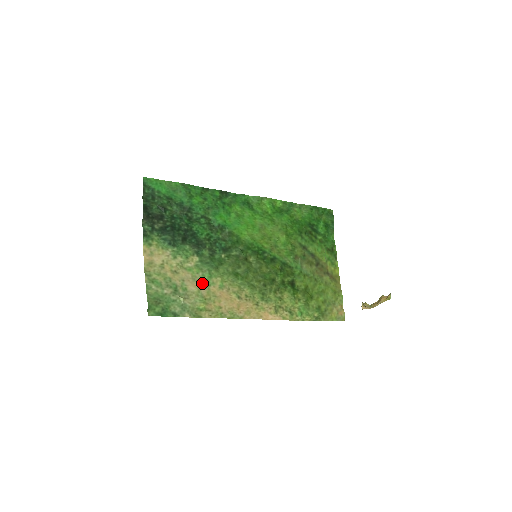
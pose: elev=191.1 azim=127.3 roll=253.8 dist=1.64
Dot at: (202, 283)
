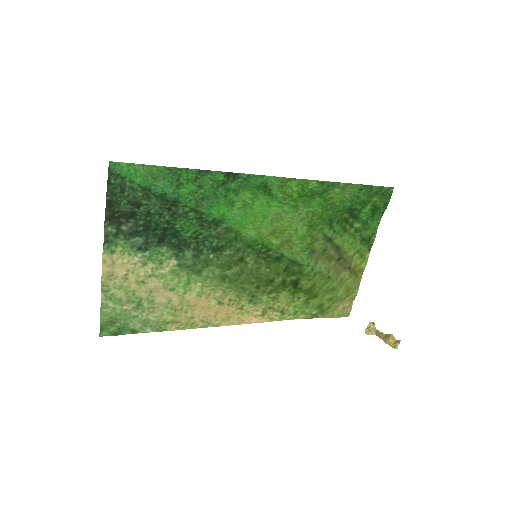
Dot at: (175, 291)
